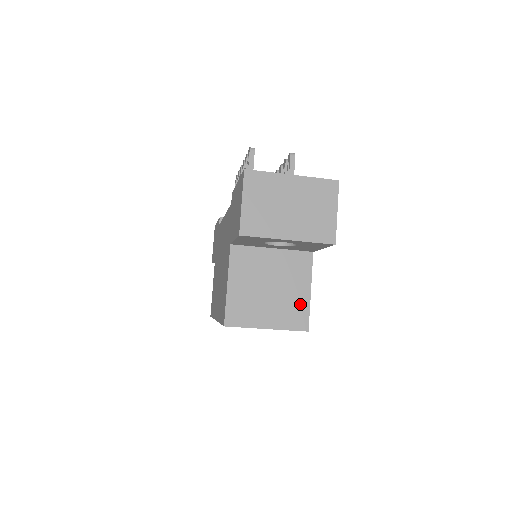
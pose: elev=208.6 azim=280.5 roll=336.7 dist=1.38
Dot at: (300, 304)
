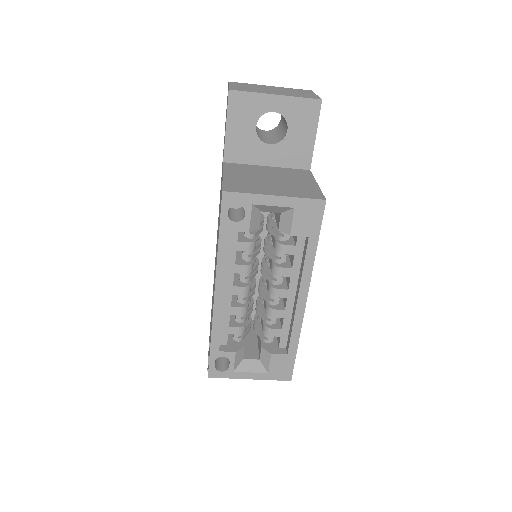
Dot at: (308, 188)
